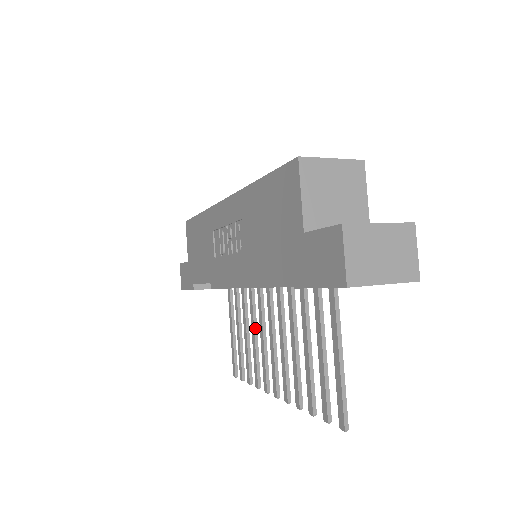
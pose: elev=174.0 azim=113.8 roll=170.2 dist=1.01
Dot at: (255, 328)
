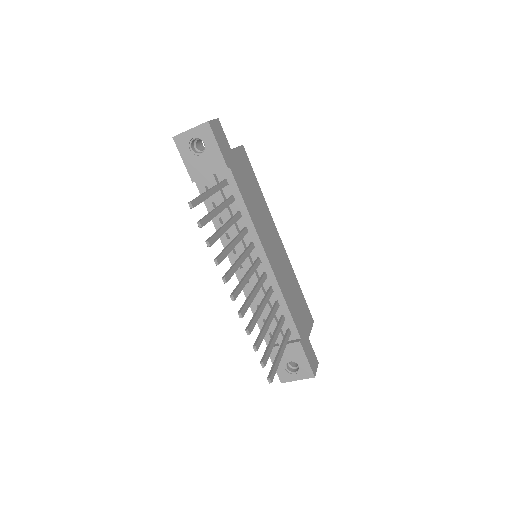
Dot at: (260, 304)
